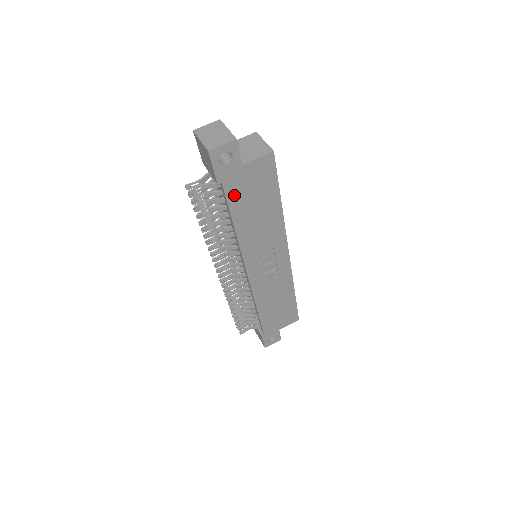
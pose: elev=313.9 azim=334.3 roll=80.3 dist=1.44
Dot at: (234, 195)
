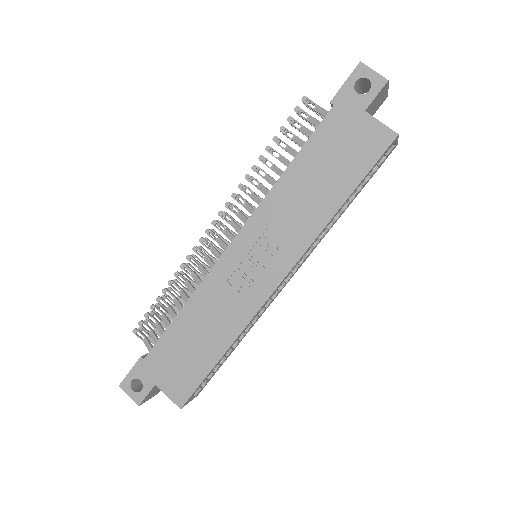
Dot at: (327, 132)
